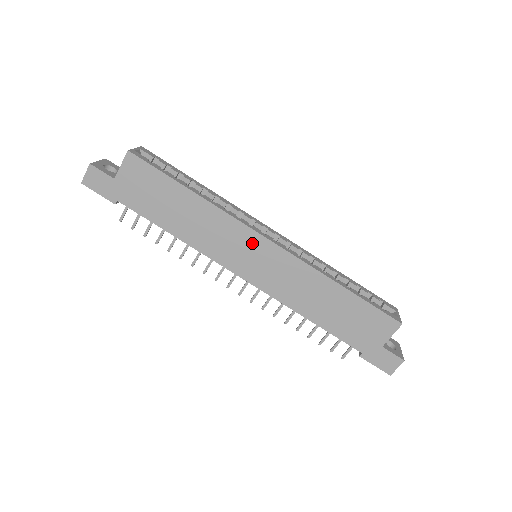
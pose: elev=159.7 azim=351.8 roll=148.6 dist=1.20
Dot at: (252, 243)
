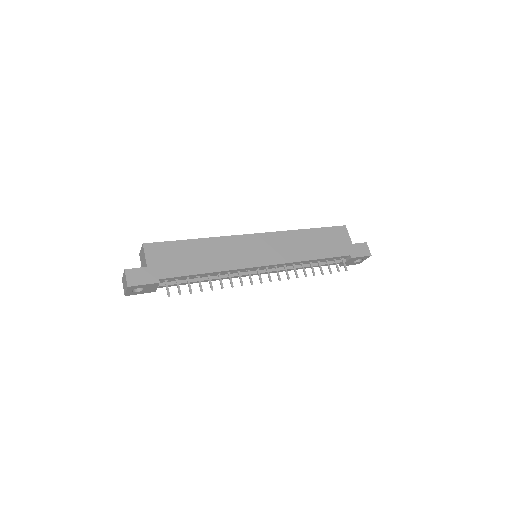
Dot at: (250, 242)
